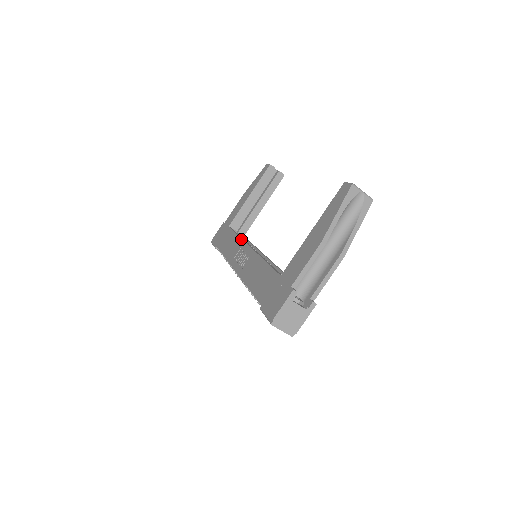
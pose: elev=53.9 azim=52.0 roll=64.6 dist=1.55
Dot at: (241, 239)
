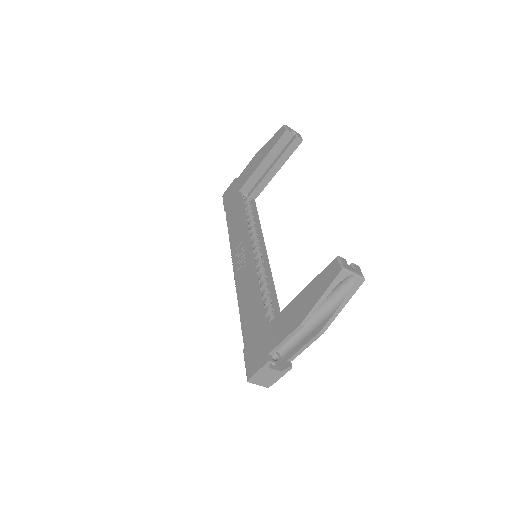
Dot at: (244, 228)
